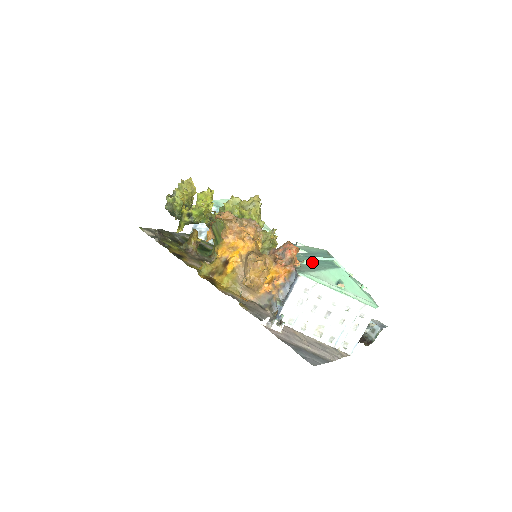
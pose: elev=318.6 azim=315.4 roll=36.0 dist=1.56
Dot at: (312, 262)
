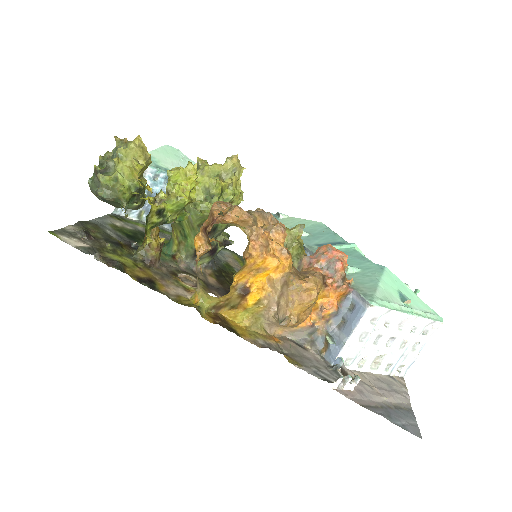
Dot at: (349, 264)
